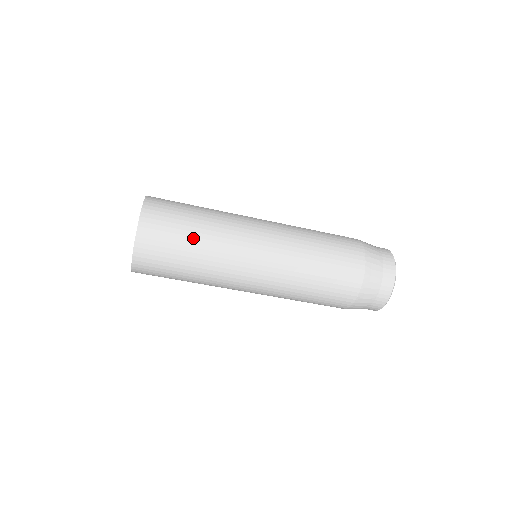
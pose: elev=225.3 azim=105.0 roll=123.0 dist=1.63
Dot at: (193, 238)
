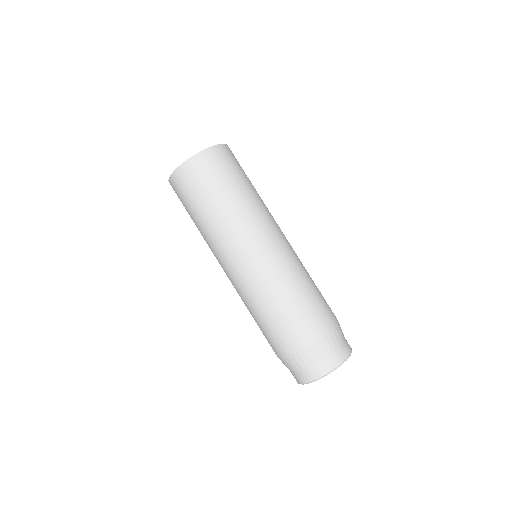
Dot at: (240, 187)
